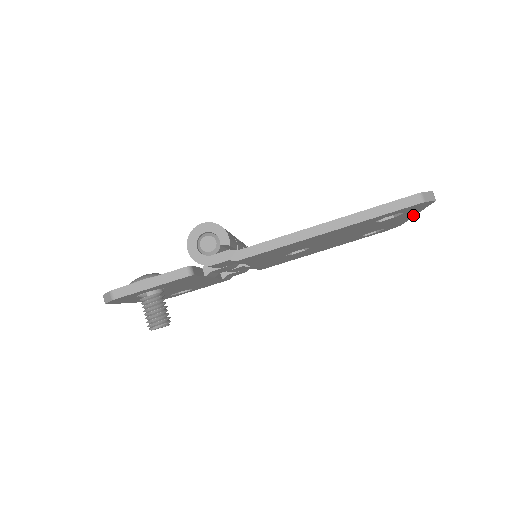
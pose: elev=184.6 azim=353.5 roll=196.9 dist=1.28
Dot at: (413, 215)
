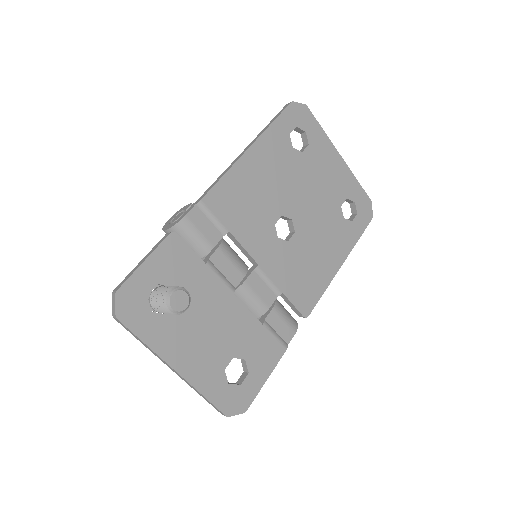
Dot at: (338, 156)
